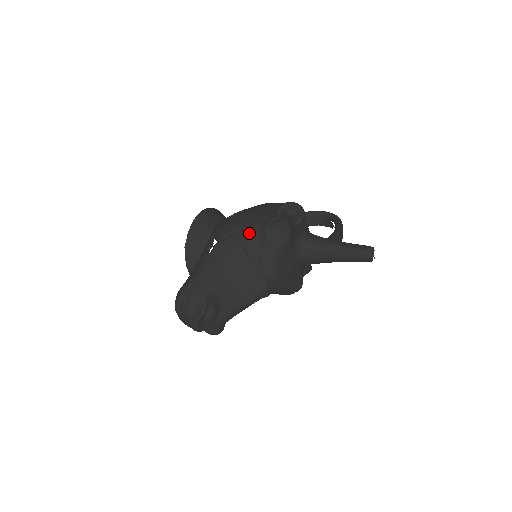
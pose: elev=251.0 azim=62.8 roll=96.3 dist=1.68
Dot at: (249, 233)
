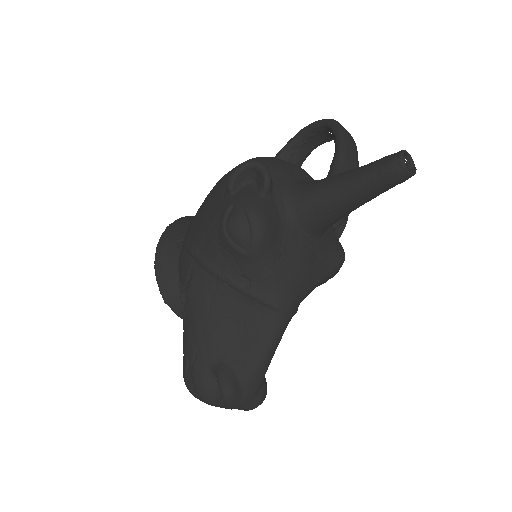
Dot at: (210, 252)
